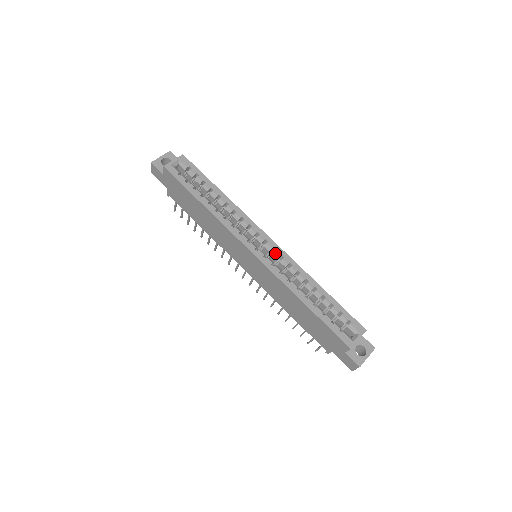
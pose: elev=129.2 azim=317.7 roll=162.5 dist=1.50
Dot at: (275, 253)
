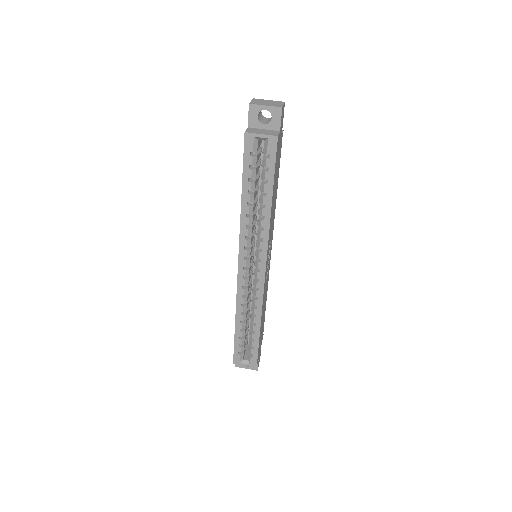
Dot at: (256, 282)
